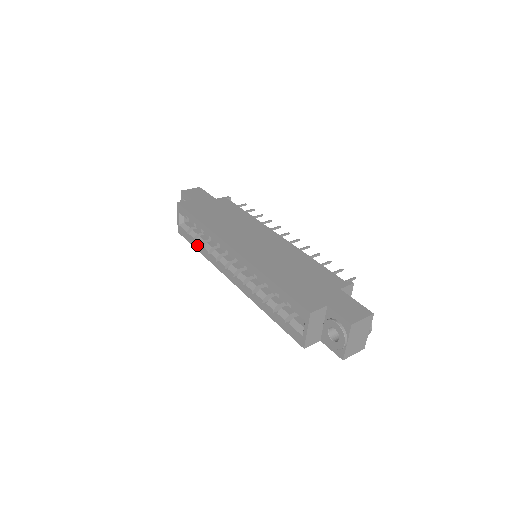
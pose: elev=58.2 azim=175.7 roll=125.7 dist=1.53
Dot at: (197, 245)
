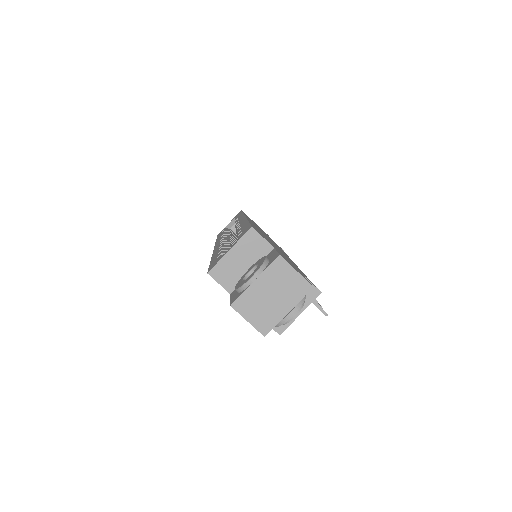
Dot at: occluded
